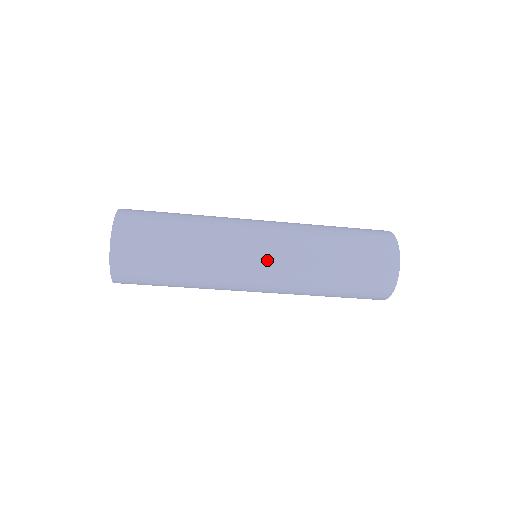
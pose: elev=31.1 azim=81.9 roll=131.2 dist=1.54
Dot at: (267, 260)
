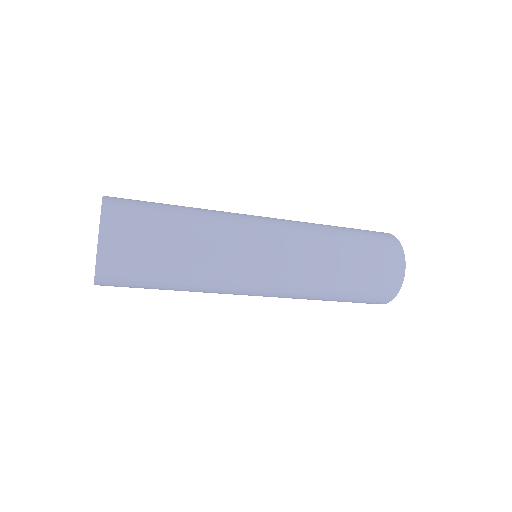
Dot at: (272, 282)
